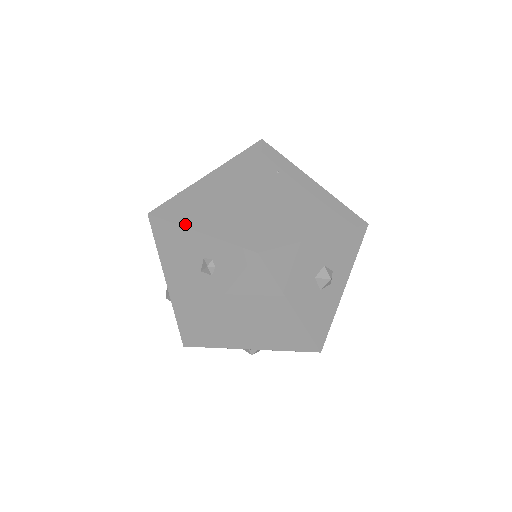
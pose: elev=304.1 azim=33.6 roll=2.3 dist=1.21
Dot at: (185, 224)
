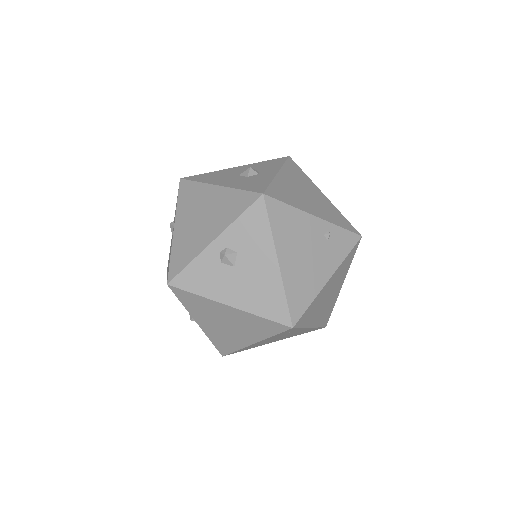
Dot at: occluded
